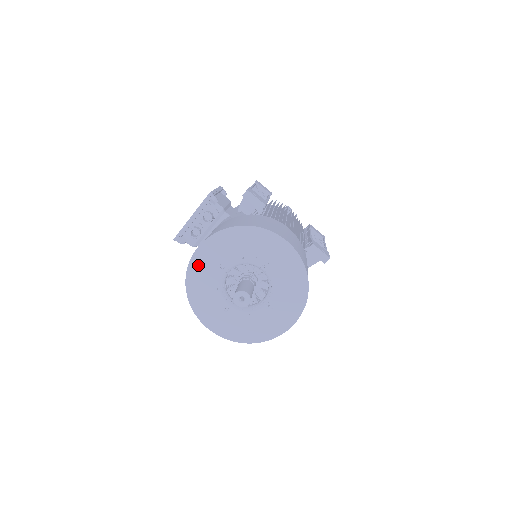
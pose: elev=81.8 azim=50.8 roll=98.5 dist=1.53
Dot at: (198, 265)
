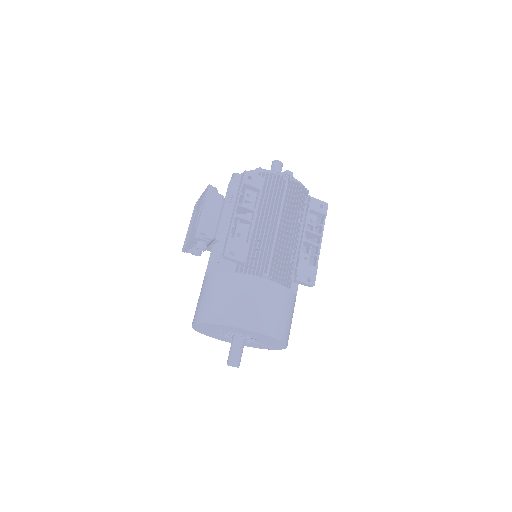
Dot at: (199, 328)
